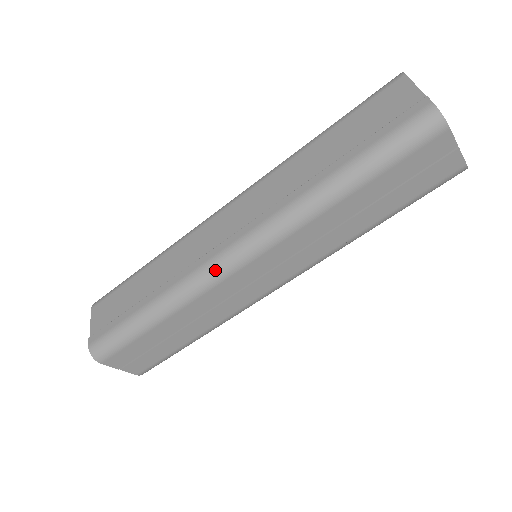
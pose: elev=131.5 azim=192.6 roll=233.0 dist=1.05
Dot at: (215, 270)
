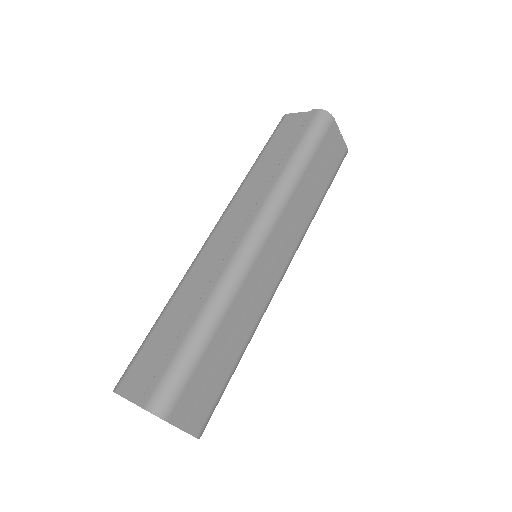
Dot at: (243, 258)
